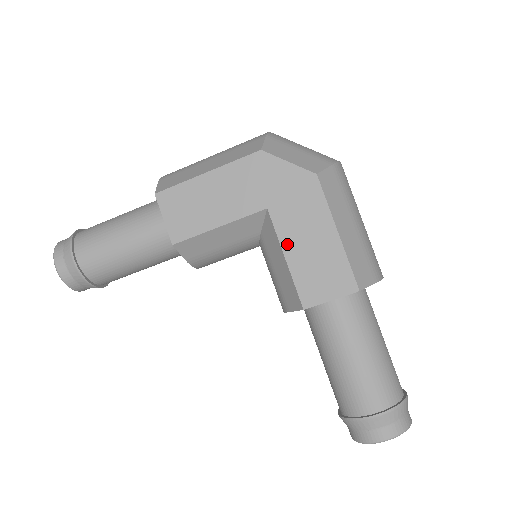
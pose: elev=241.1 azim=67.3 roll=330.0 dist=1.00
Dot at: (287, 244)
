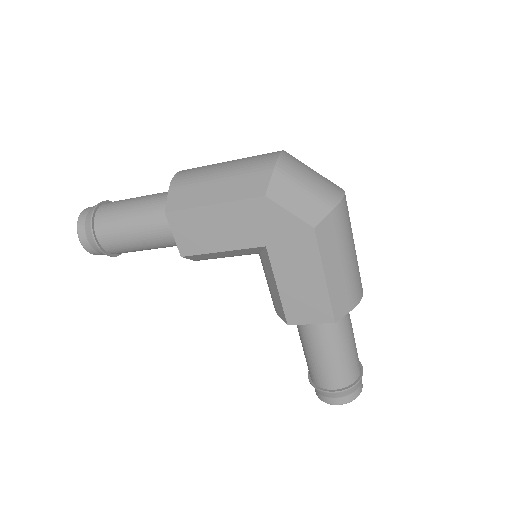
Dot at: (280, 277)
